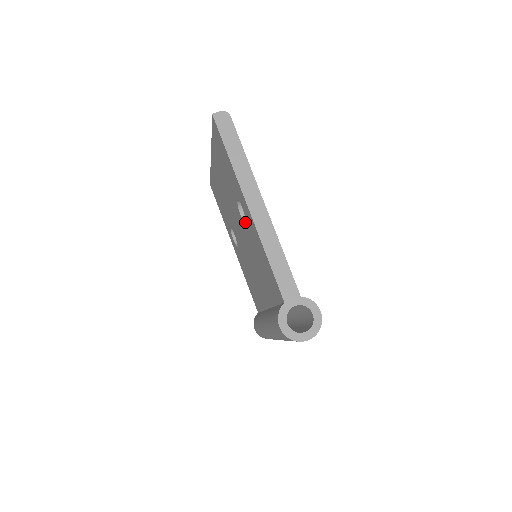
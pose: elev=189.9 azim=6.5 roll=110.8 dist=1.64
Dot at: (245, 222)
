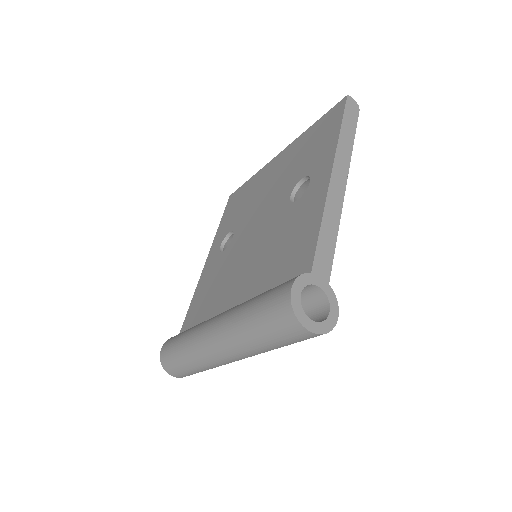
Dot at: (292, 202)
